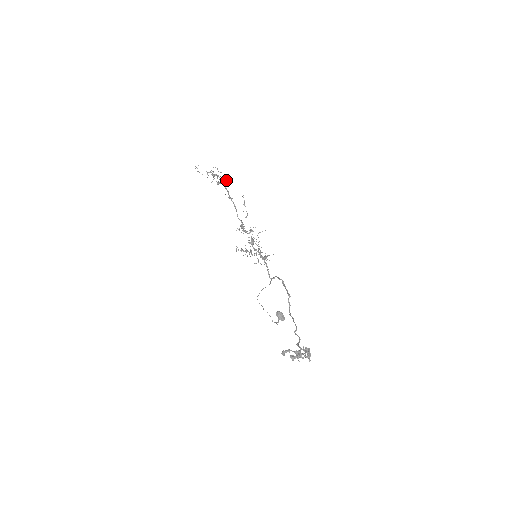
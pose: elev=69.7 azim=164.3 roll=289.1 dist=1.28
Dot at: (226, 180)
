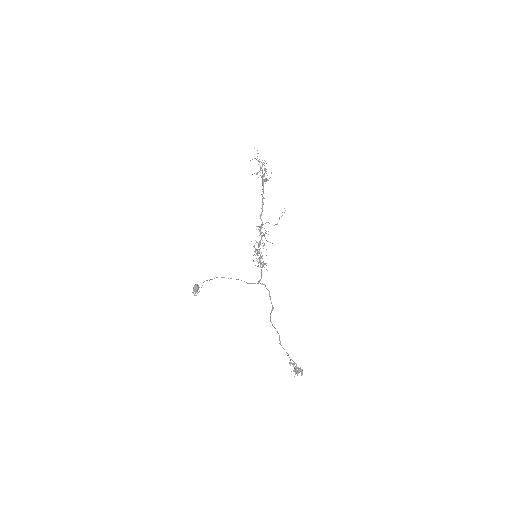
Dot at: (267, 180)
